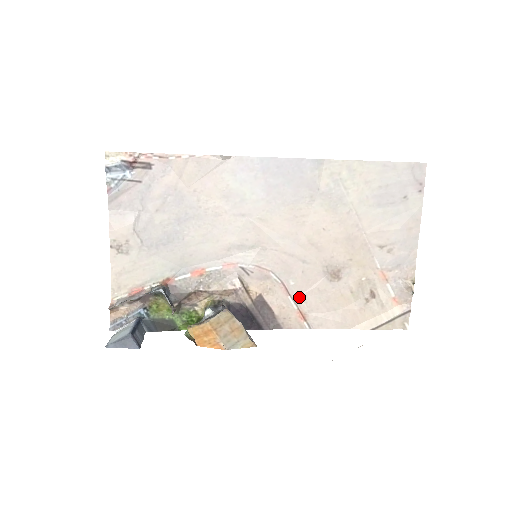
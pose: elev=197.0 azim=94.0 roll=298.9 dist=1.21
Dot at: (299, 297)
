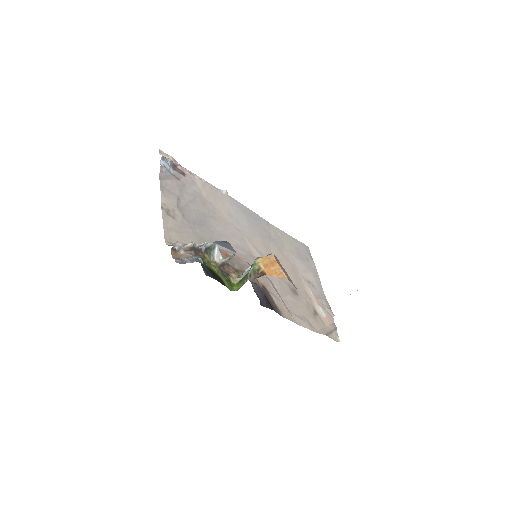
Dot at: (283, 298)
